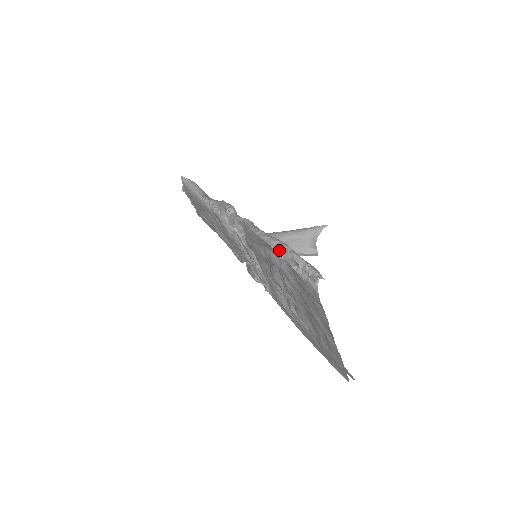
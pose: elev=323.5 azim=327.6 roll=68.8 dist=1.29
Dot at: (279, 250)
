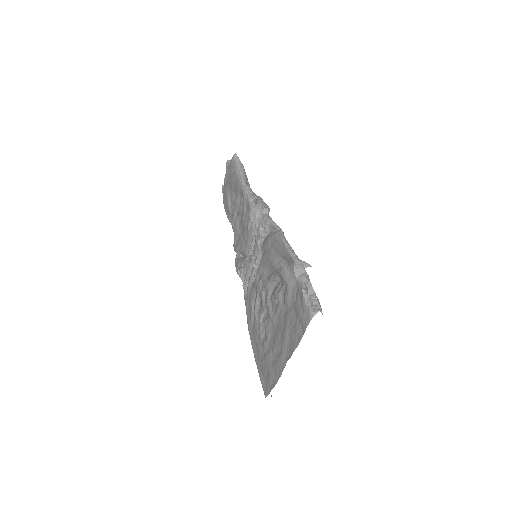
Dot at: (298, 270)
